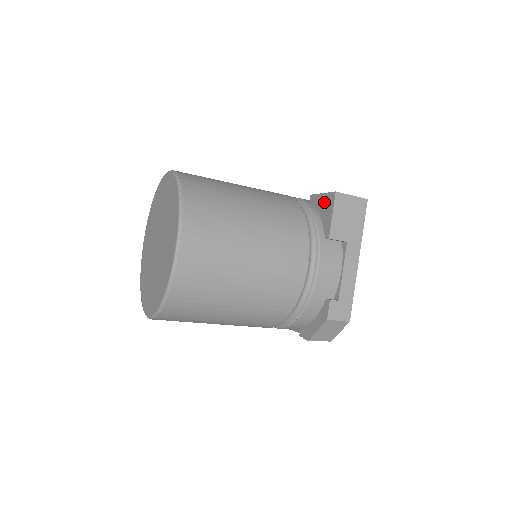
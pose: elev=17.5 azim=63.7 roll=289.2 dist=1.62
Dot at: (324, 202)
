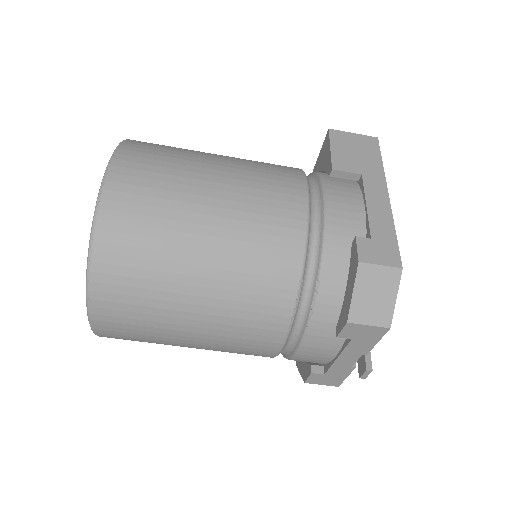
Dot at: (322, 154)
